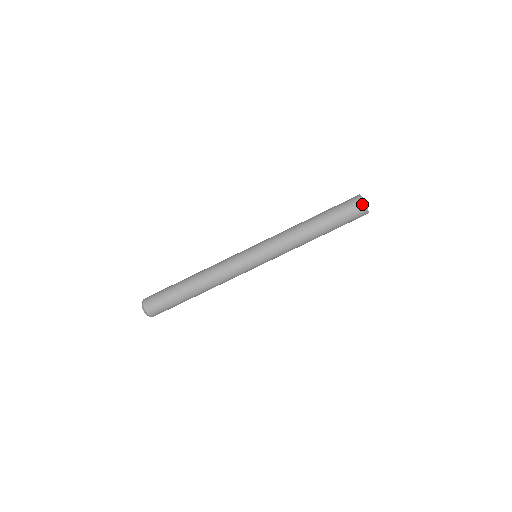
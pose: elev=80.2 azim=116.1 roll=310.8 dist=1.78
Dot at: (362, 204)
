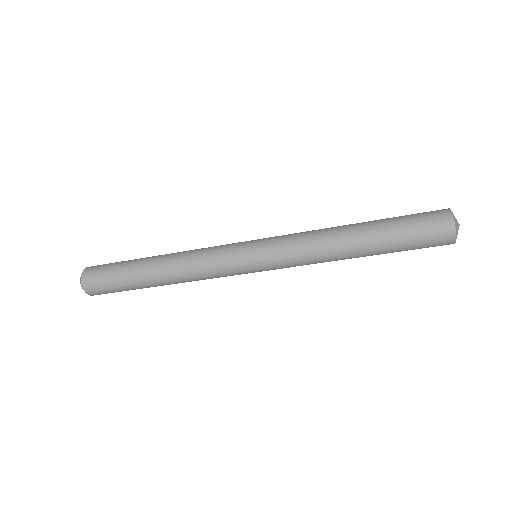
Dot at: (449, 231)
